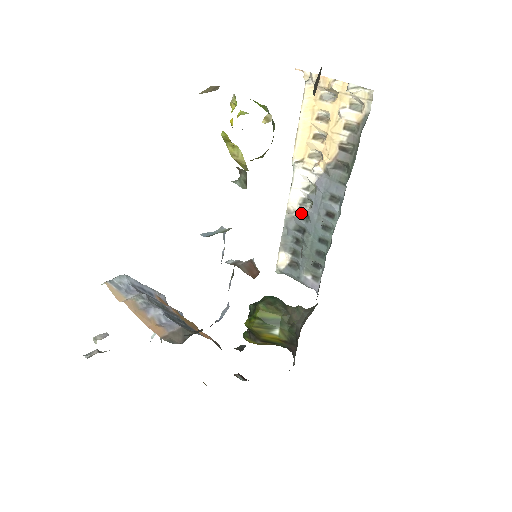
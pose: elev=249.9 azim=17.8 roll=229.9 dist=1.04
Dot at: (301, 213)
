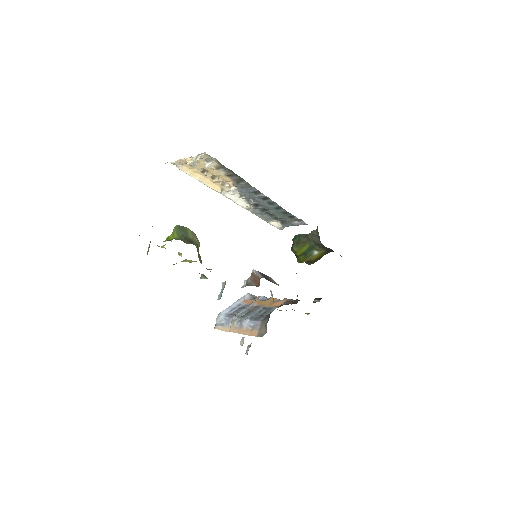
Dot at: (254, 205)
